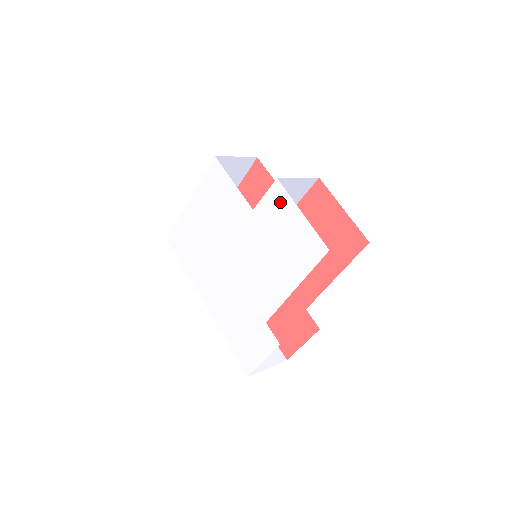
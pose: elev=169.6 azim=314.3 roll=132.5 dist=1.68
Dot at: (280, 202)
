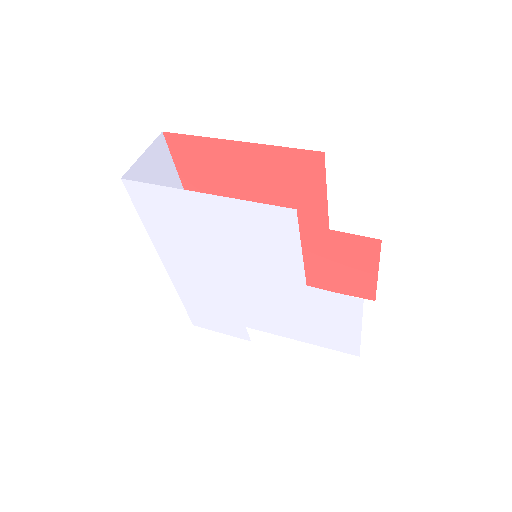
Dot at: (347, 310)
